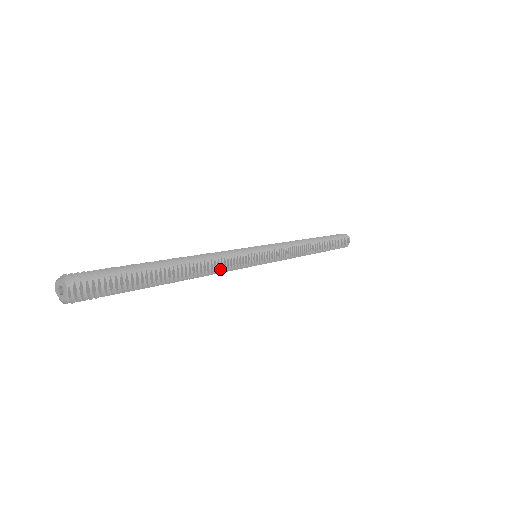
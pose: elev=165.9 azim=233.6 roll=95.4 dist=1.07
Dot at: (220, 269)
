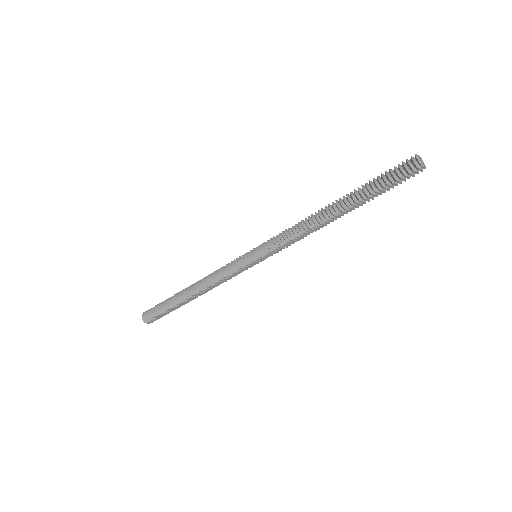
Dot at: (222, 282)
